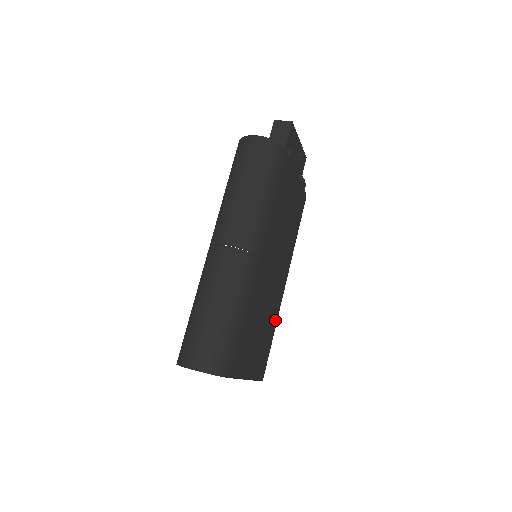
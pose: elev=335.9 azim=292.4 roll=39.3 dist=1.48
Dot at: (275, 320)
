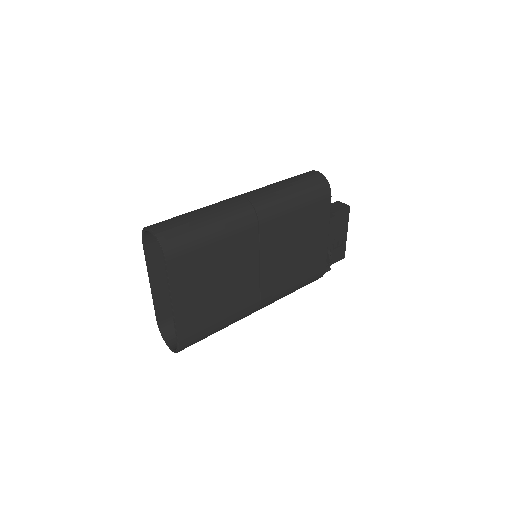
Dot at: (230, 315)
